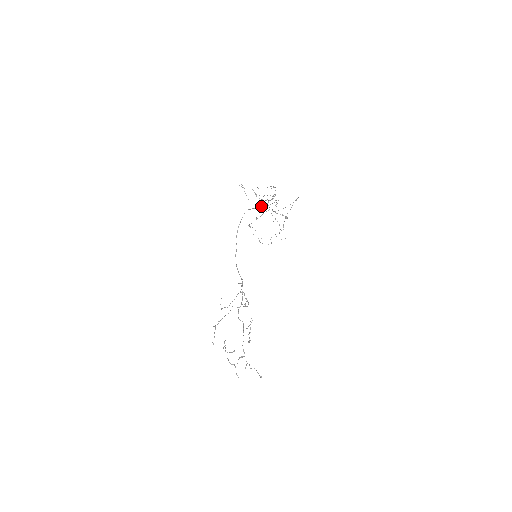
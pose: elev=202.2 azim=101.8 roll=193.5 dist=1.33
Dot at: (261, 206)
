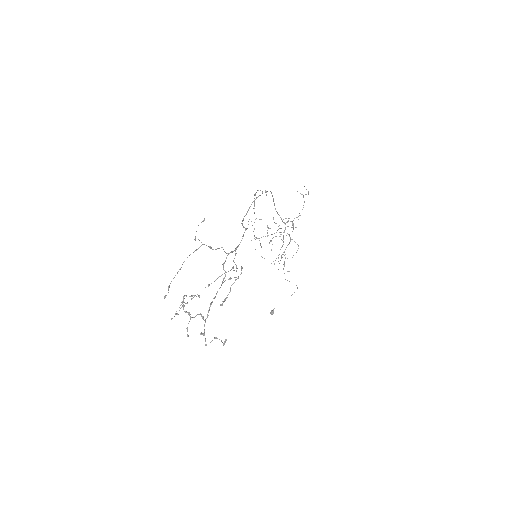
Dot at: (280, 217)
